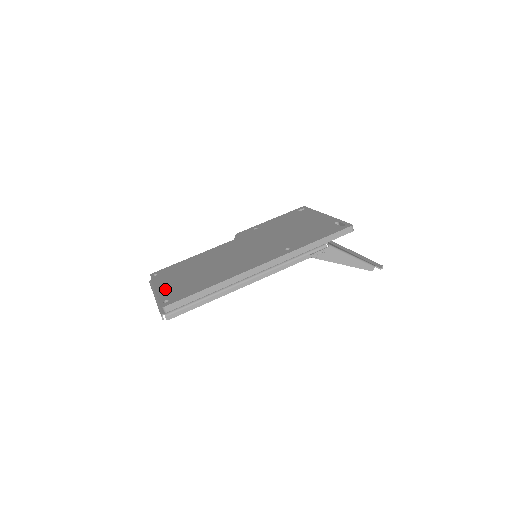
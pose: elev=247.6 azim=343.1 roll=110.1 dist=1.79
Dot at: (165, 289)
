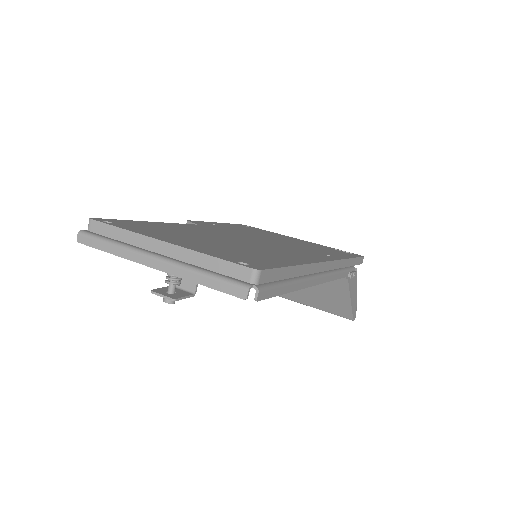
Dot at: (195, 246)
